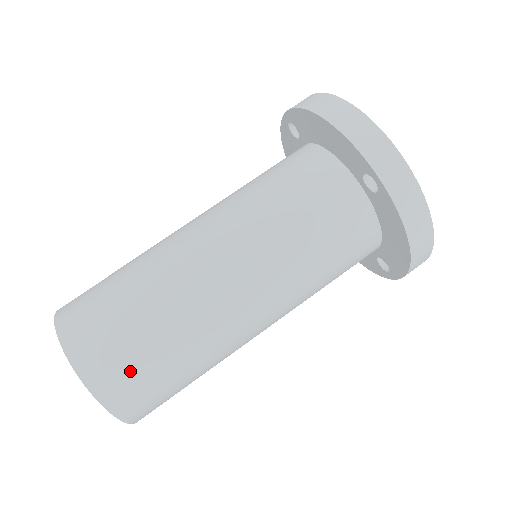
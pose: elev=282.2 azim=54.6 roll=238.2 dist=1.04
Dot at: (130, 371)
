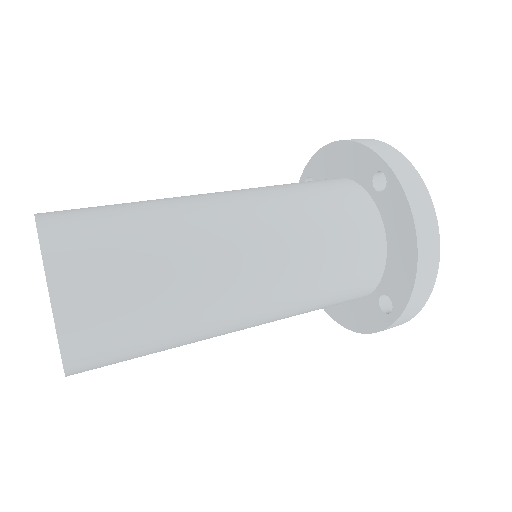
Dot at: (98, 254)
